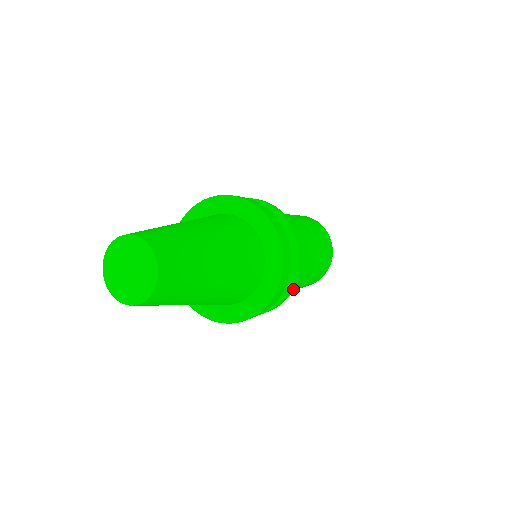
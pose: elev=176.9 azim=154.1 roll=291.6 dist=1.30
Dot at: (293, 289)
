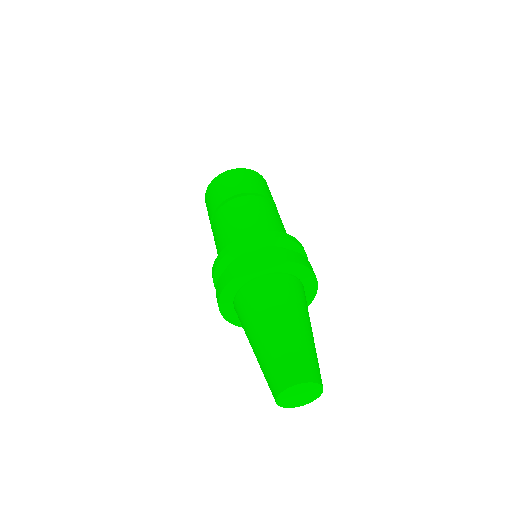
Dot at: occluded
